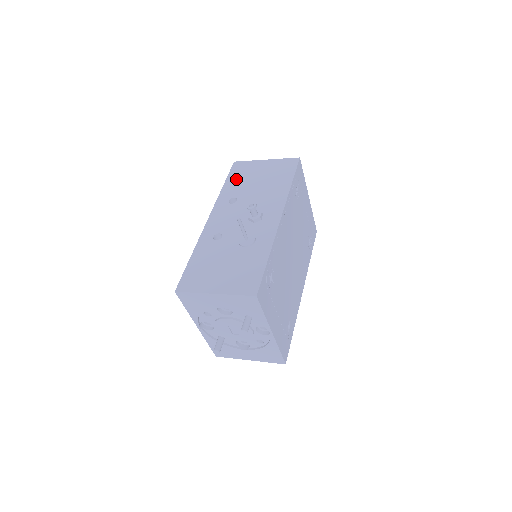
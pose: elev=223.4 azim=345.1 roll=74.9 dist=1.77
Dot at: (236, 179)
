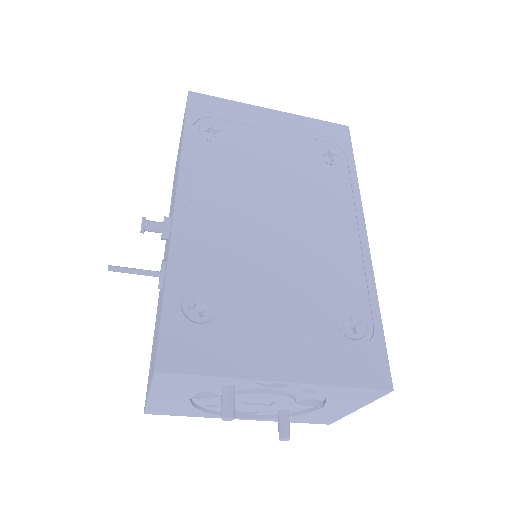
Dot at: (172, 192)
